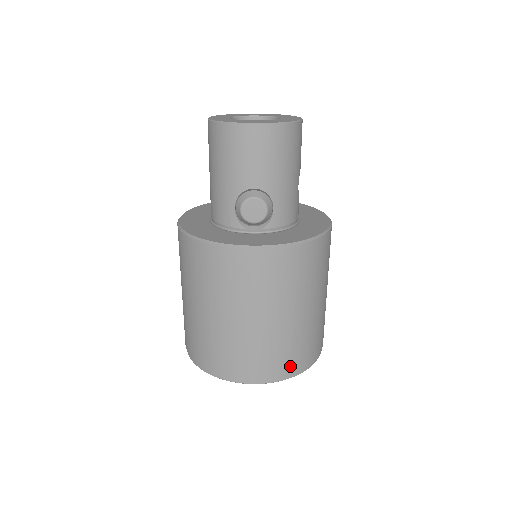
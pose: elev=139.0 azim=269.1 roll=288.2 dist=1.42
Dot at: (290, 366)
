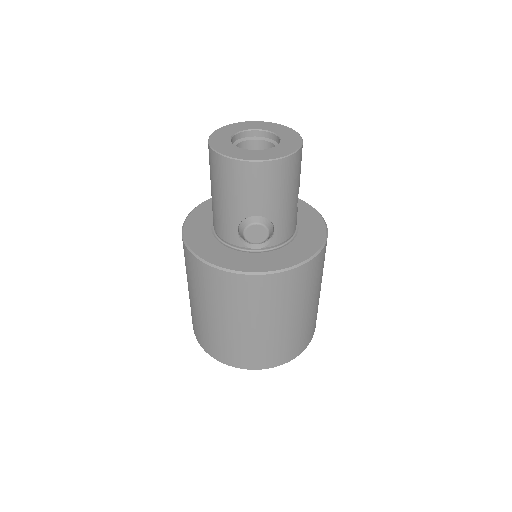
Dot at: (288, 354)
